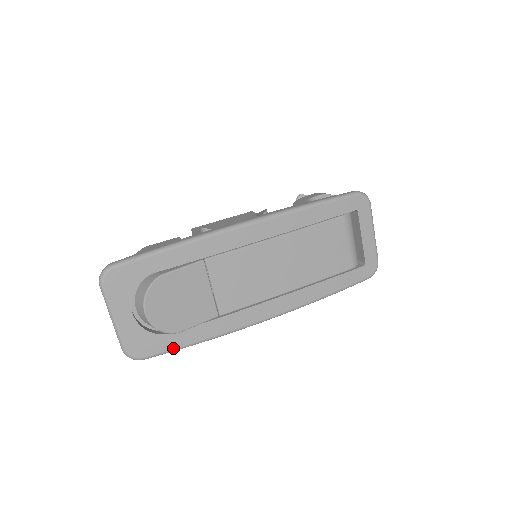
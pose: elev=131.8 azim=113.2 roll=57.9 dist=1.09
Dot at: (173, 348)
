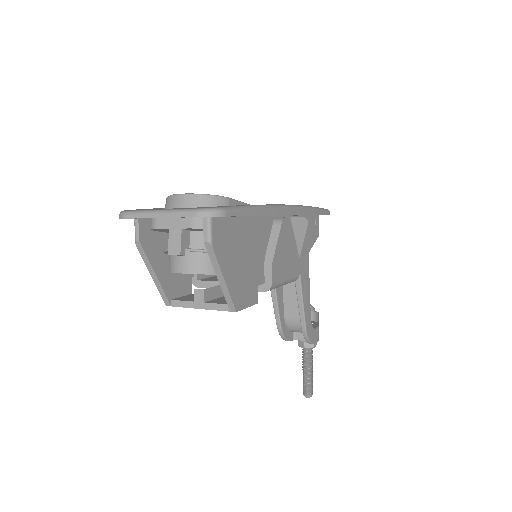
Dot at: (241, 206)
